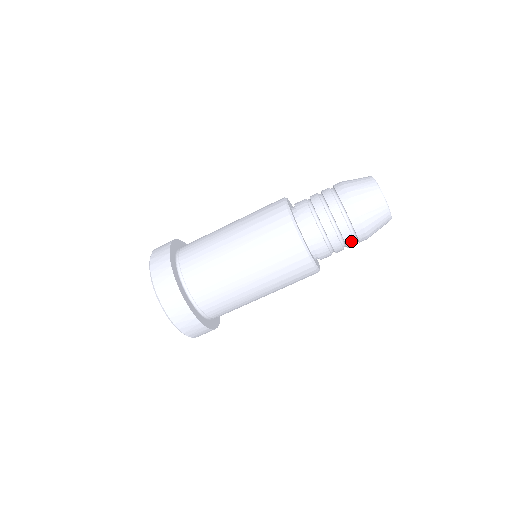
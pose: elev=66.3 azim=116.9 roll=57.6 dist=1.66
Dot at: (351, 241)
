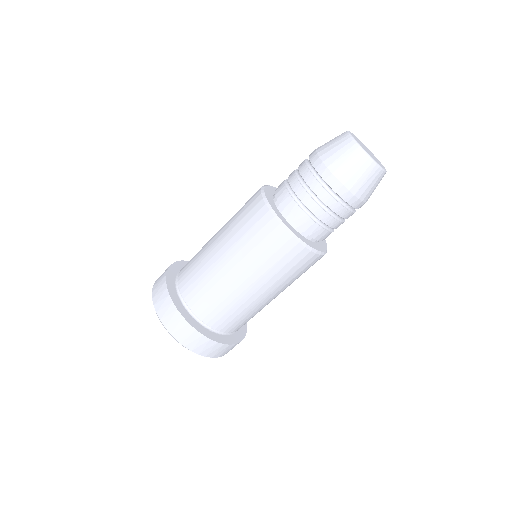
Dot at: (352, 214)
